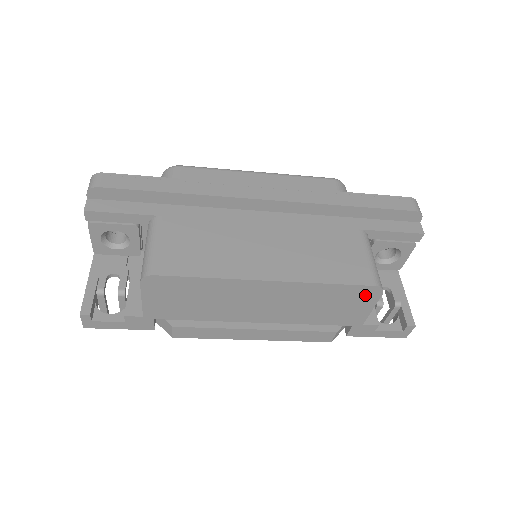
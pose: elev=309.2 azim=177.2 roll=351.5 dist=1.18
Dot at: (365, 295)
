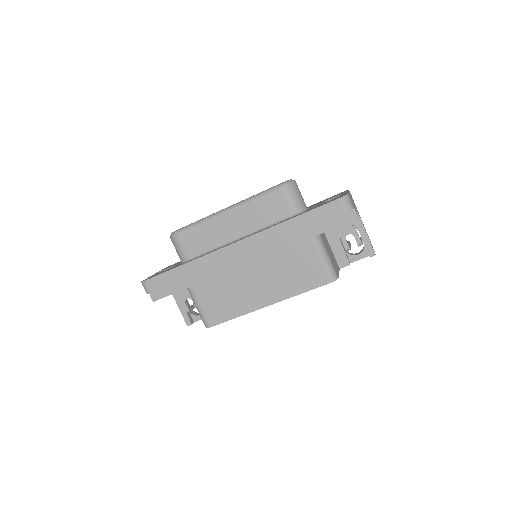
Dot at: occluded
